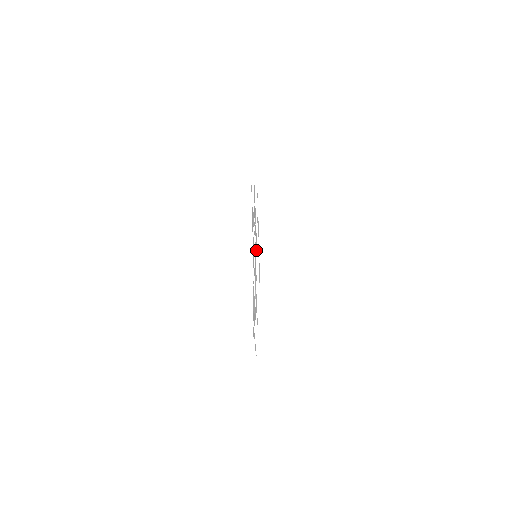
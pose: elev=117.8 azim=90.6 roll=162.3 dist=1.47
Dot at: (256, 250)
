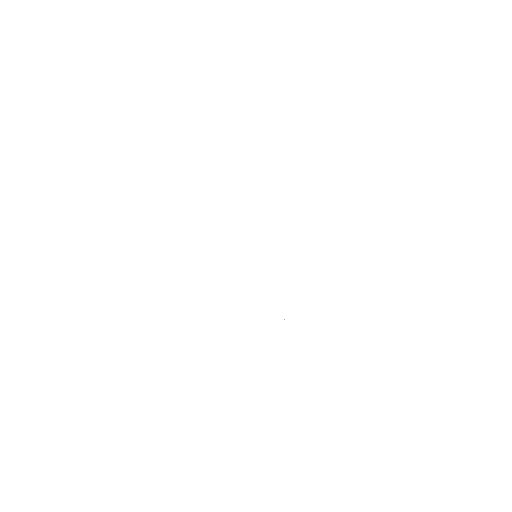
Dot at: occluded
